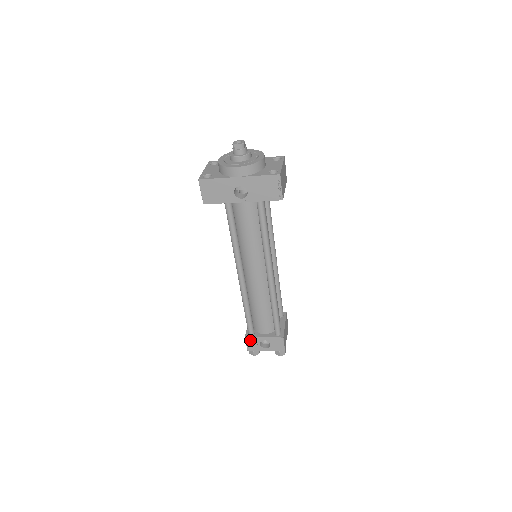
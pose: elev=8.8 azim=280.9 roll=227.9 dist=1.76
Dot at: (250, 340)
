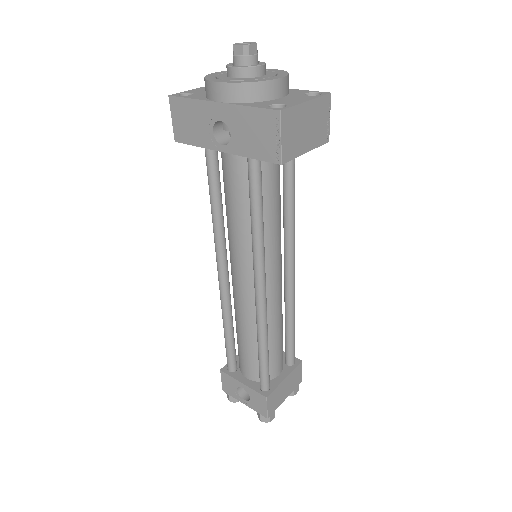
Dot at: (226, 377)
